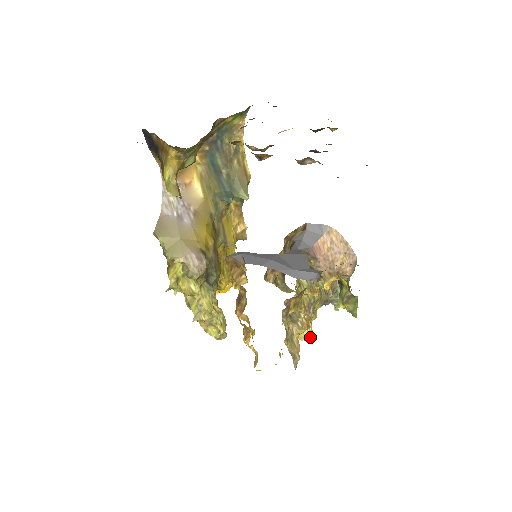
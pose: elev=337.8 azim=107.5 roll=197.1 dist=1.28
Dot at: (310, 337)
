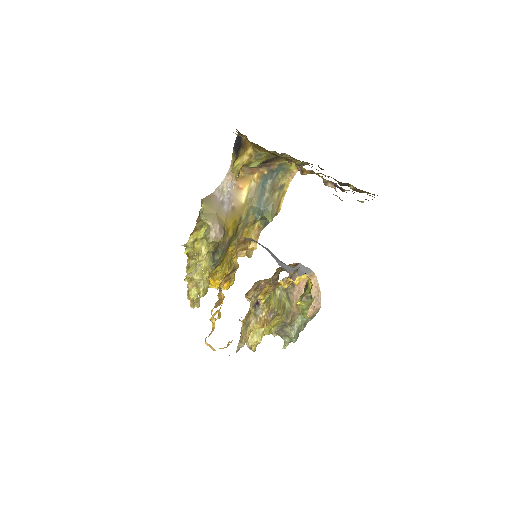
Dot at: occluded
